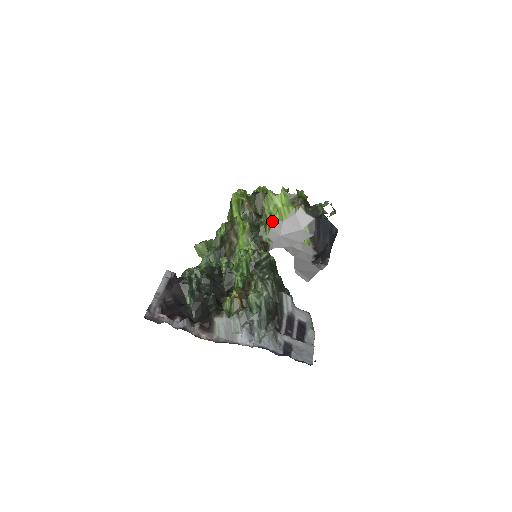
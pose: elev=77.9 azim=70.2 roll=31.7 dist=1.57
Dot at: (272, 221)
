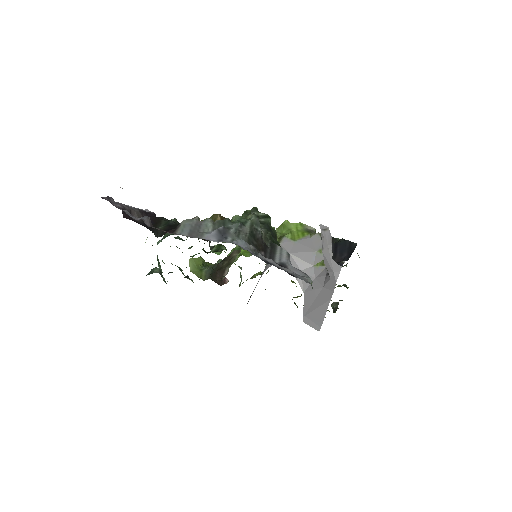
Dot at: (282, 238)
